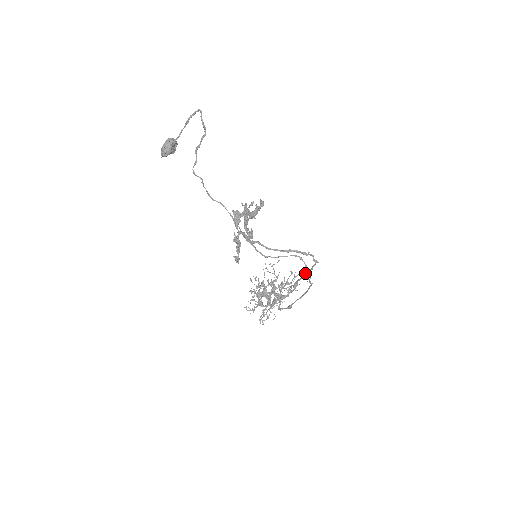
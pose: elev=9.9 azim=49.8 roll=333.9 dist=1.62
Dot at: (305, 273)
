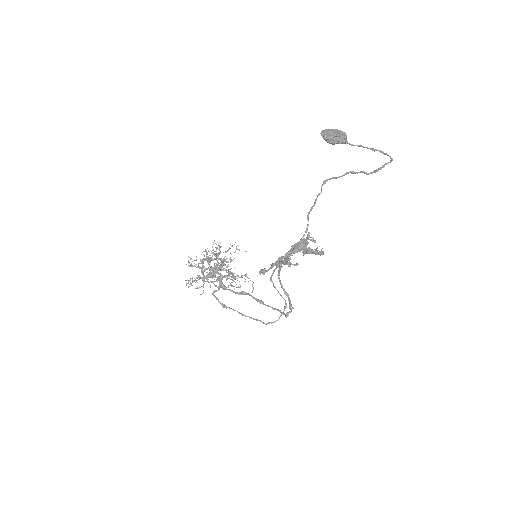
Dot at: occluded
